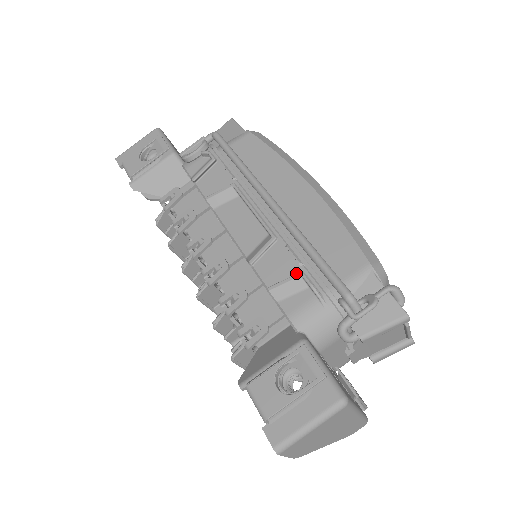
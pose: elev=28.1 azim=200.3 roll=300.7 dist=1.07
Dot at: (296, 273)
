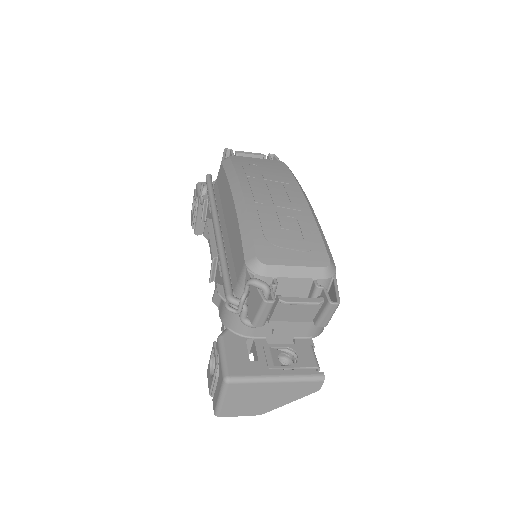
Dot at: (221, 283)
